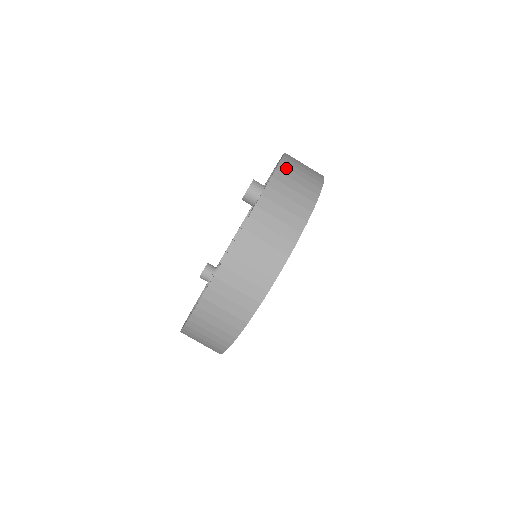
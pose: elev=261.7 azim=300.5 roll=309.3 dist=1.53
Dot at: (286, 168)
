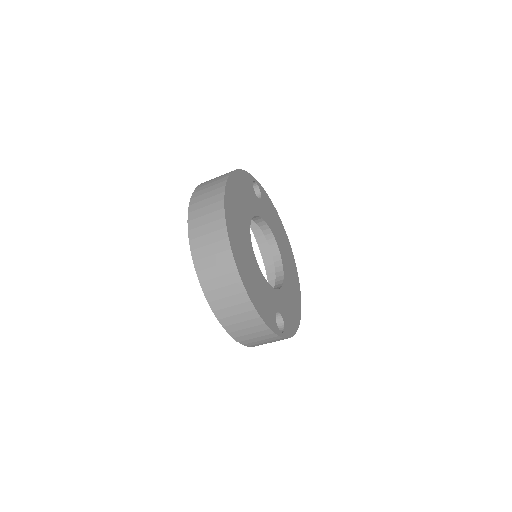
Dot at: (239, 337)
